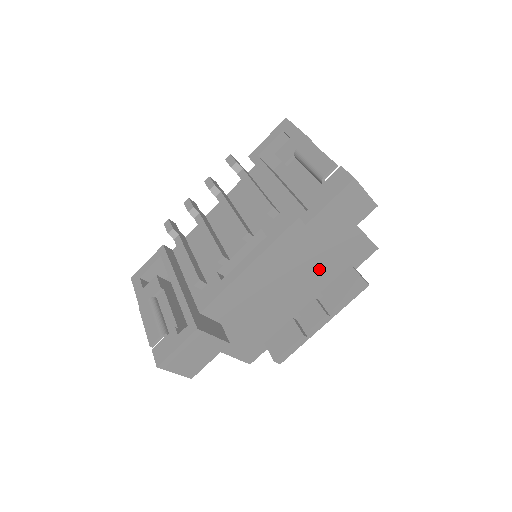
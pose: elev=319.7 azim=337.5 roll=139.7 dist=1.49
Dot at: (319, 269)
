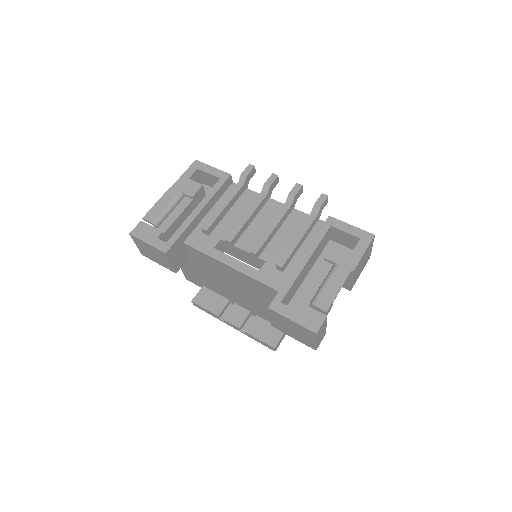
Dot at: (267, 311)
